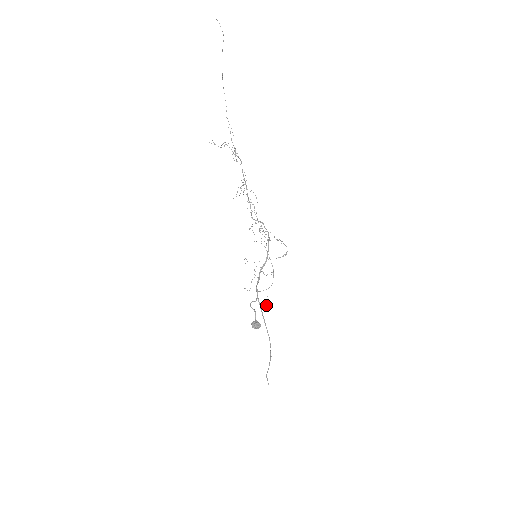
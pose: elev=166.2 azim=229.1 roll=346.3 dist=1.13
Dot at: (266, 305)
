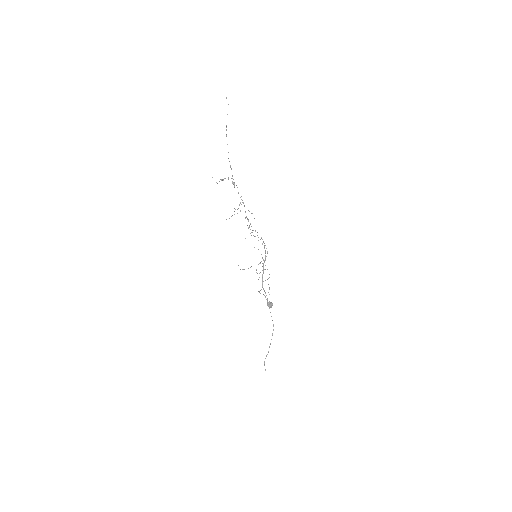
Dot at: (268, 292)
